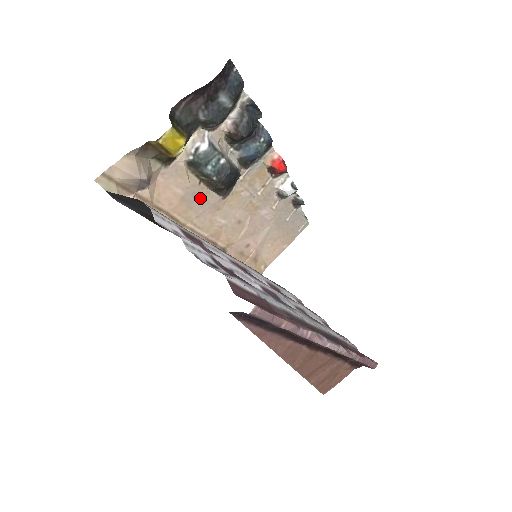
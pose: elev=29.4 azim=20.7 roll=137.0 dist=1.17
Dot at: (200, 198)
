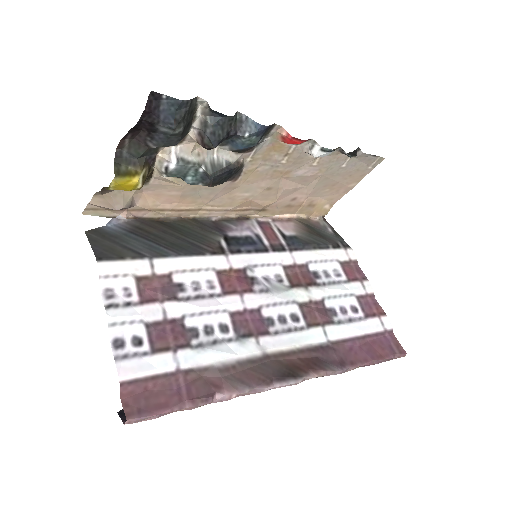
Dot at: (204, 189)
